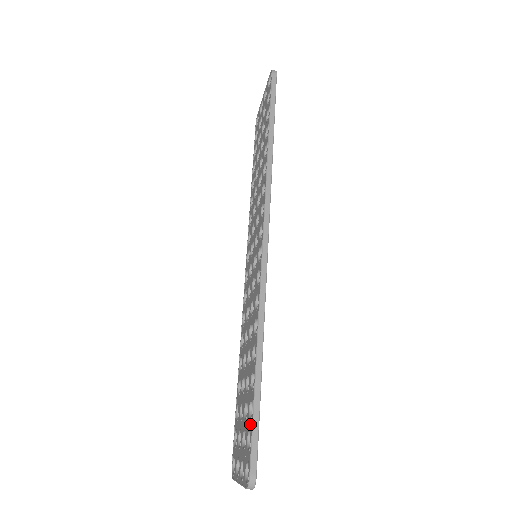
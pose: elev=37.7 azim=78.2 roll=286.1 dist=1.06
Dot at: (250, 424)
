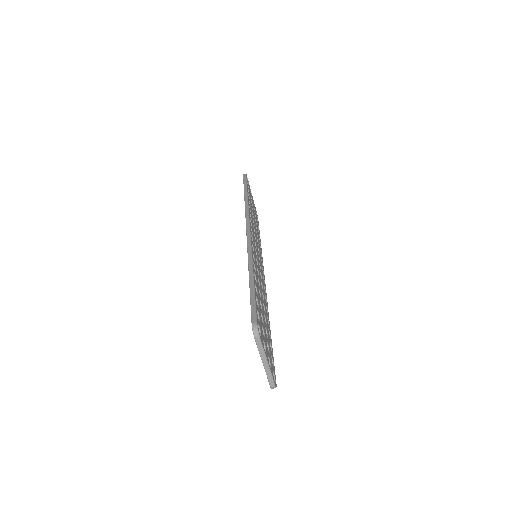
Dot at: occluded
